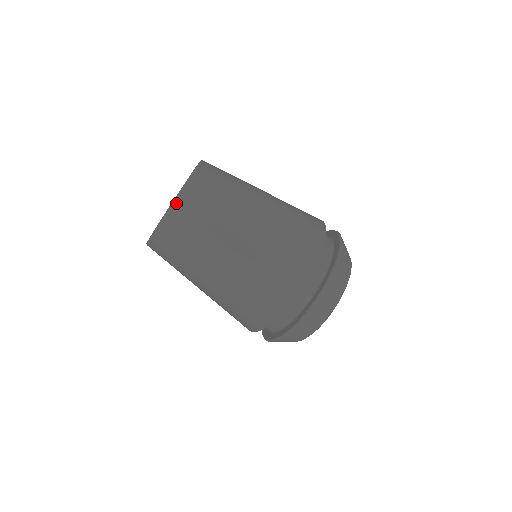
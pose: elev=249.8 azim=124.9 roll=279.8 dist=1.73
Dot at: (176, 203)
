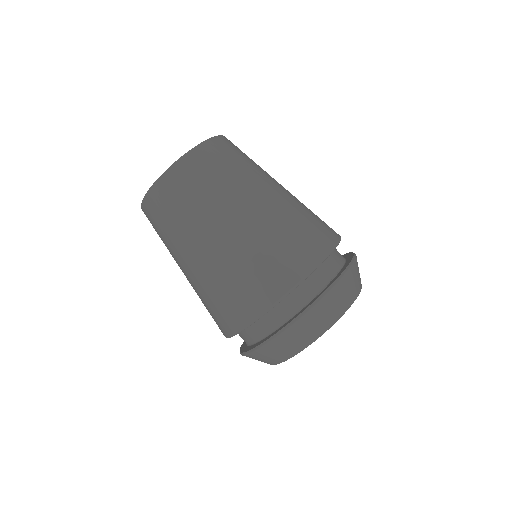
Dot at: (162, 178)
